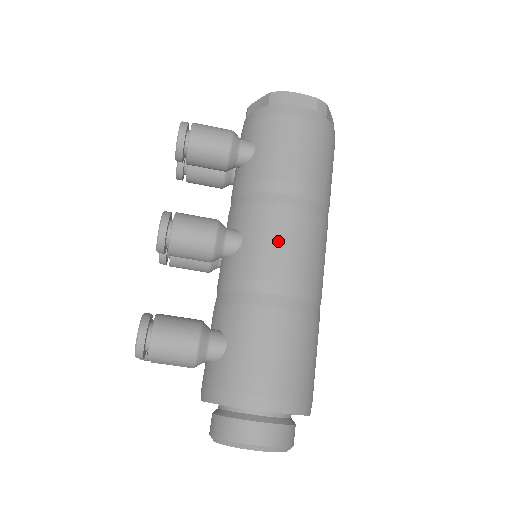
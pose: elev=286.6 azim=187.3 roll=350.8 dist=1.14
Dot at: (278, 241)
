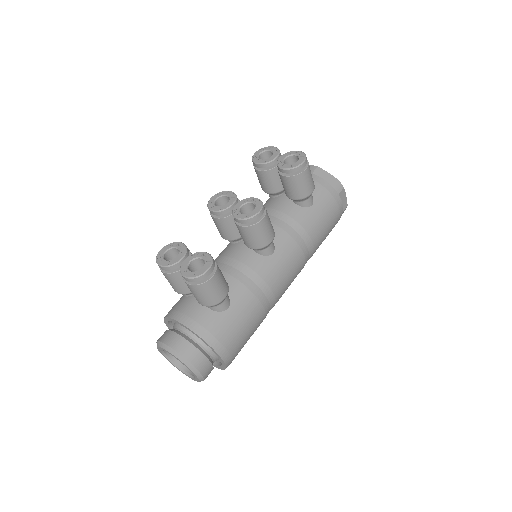
Dot at: (289, 271)
